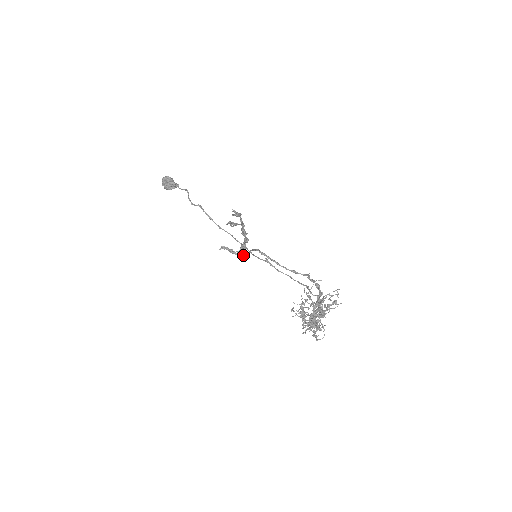
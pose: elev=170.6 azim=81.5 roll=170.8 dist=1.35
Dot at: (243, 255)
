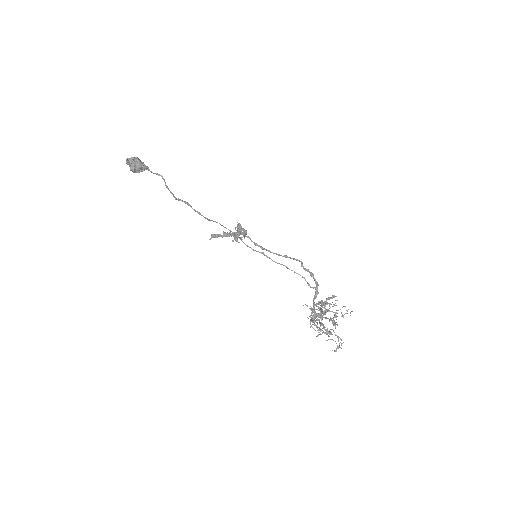
Dot at: occluded
